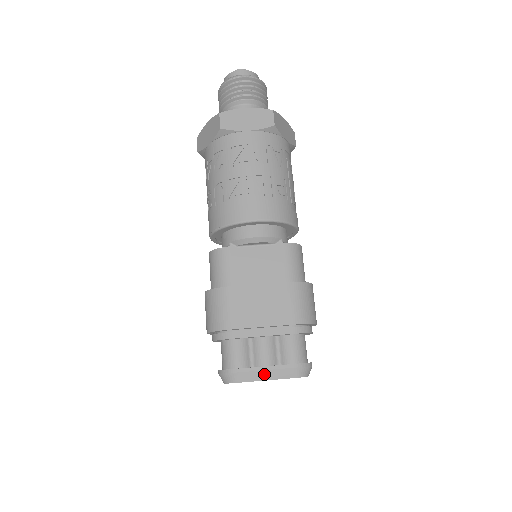
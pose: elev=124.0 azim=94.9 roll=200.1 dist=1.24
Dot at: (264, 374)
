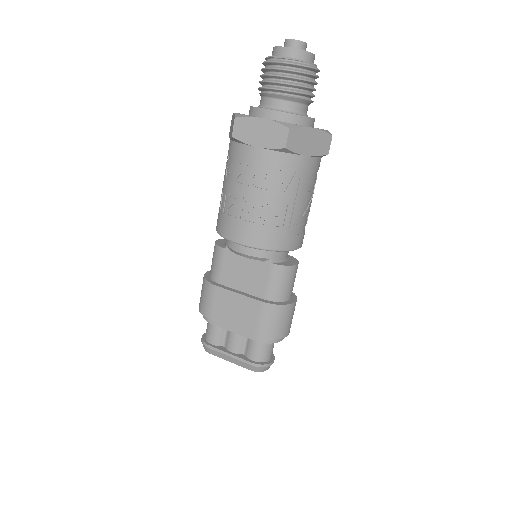
Dot at: (228, 358)
